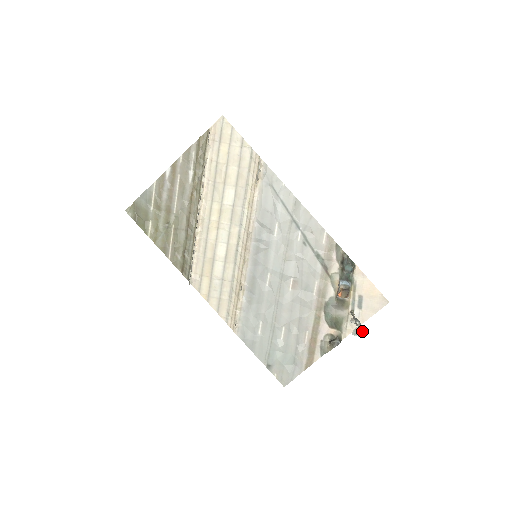
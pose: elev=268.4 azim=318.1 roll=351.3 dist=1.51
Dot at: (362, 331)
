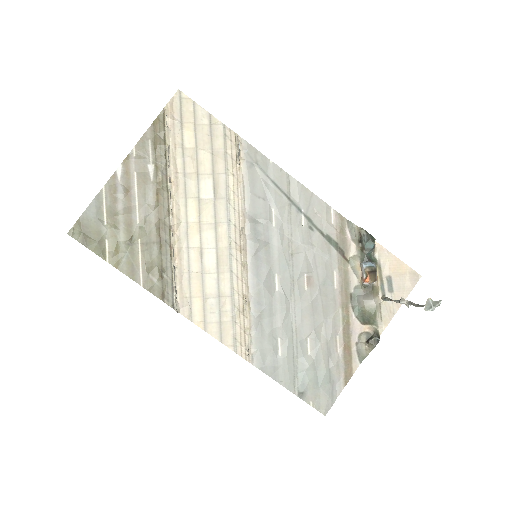
Dot at: (435, 302)
